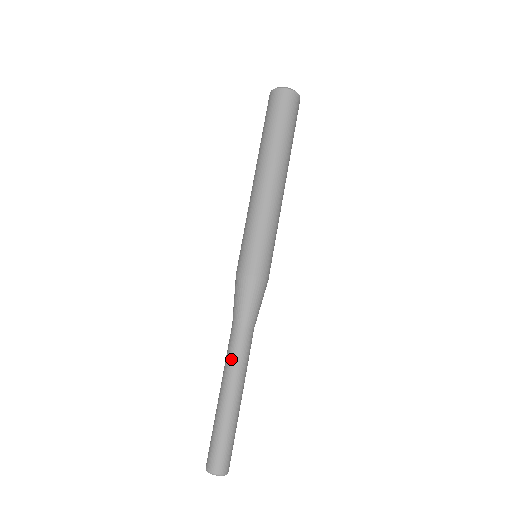
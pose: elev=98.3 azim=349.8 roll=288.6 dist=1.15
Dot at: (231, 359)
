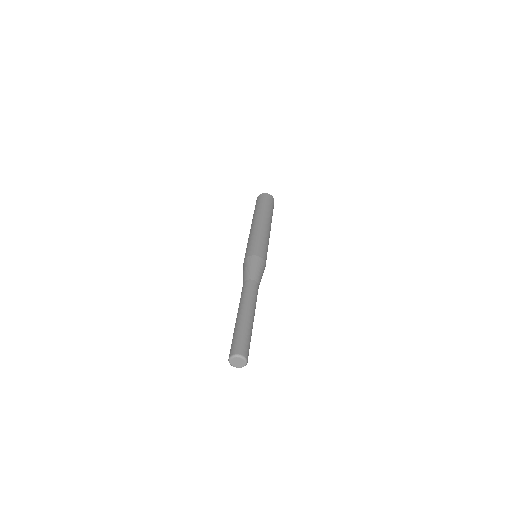
Dot at: (245, 295)
